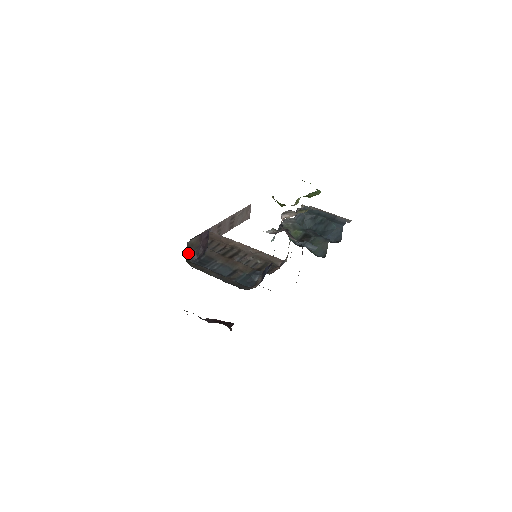
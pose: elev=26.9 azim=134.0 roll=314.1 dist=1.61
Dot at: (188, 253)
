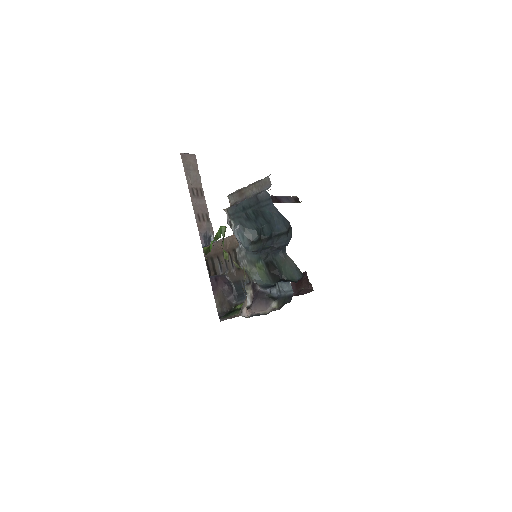
Dot at: (226, 307)
